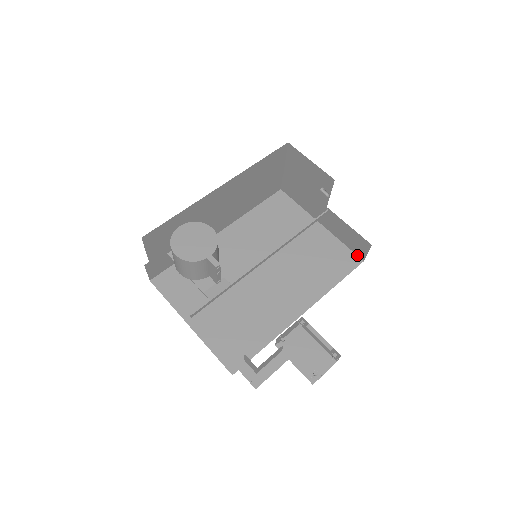
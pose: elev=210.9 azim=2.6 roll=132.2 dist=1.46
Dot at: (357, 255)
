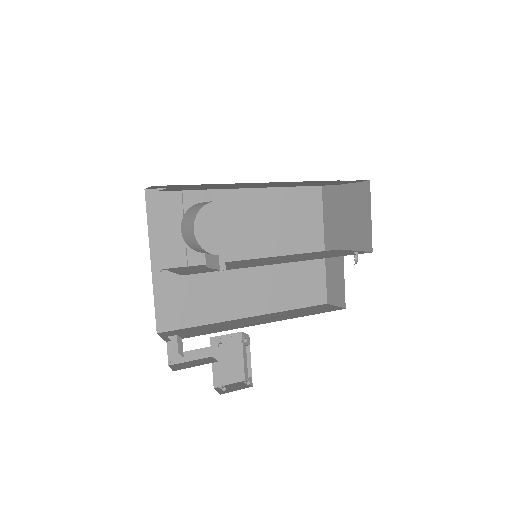
Dot at: (327, 295)
